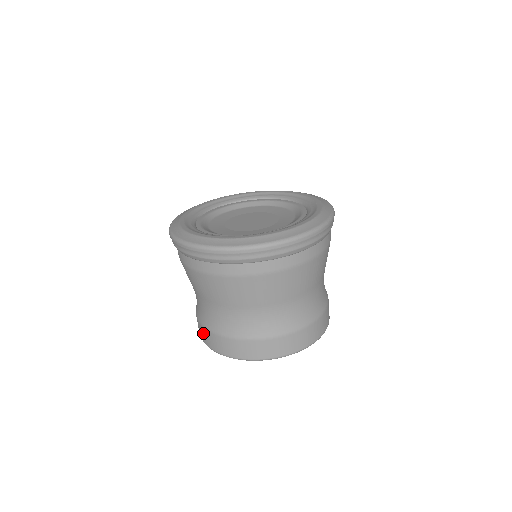
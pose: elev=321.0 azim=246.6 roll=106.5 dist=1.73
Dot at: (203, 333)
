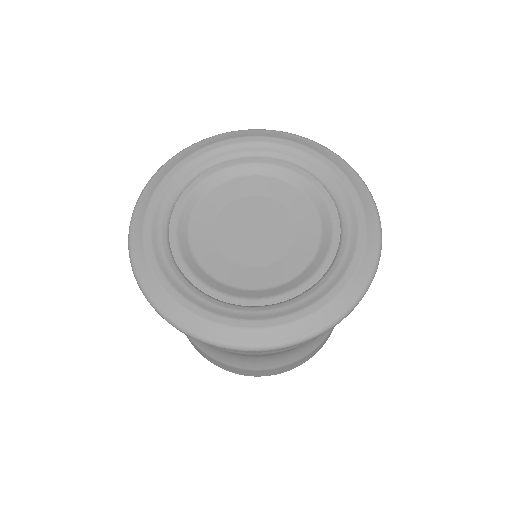
Dot at: occluded
